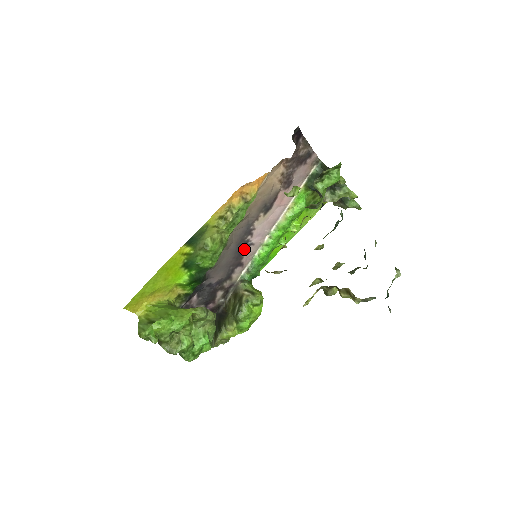
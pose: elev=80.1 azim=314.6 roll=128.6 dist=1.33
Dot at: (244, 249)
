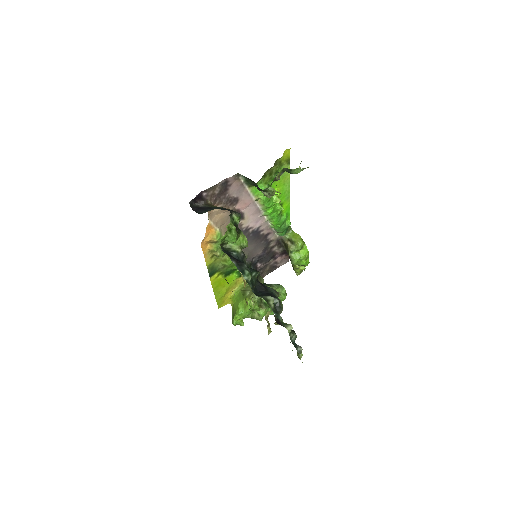
Dot at: (257, 233)
